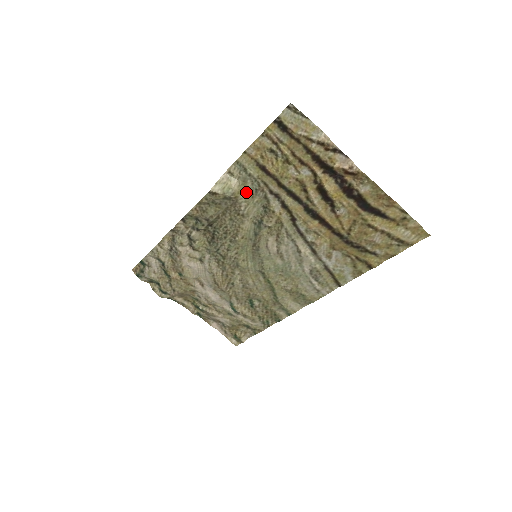
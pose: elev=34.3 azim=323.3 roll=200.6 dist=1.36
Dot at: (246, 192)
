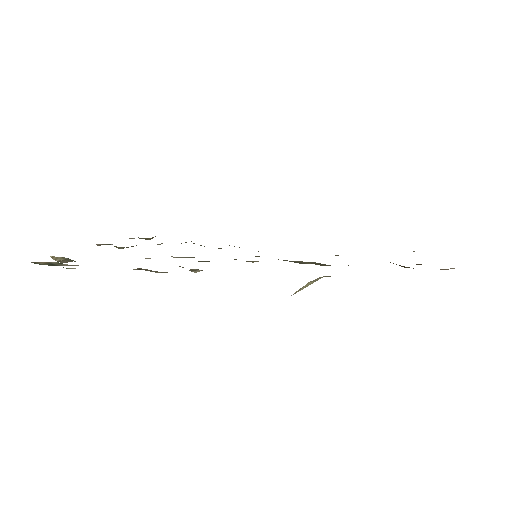
Dot at: occluded
